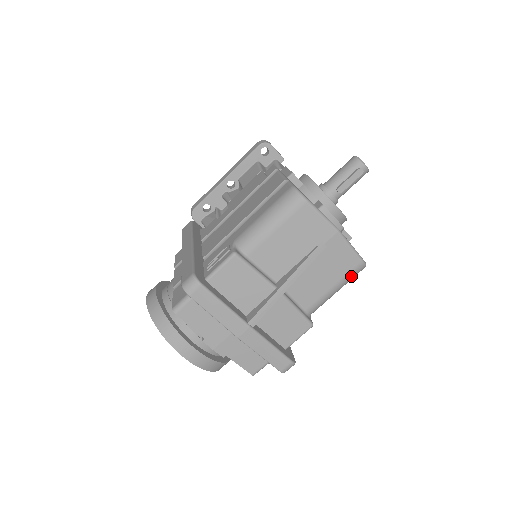
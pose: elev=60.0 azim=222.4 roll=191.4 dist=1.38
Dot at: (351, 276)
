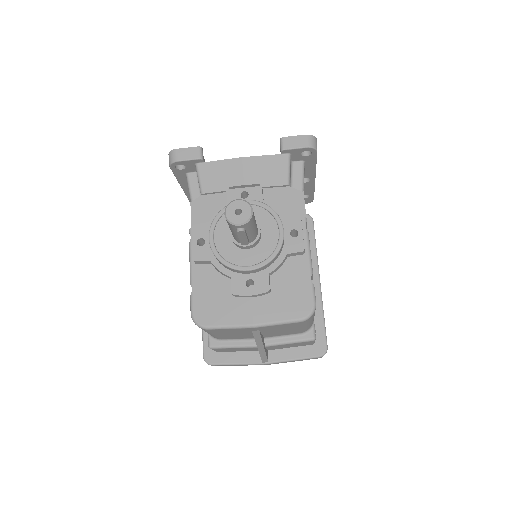
Dot at: (307, 322)
